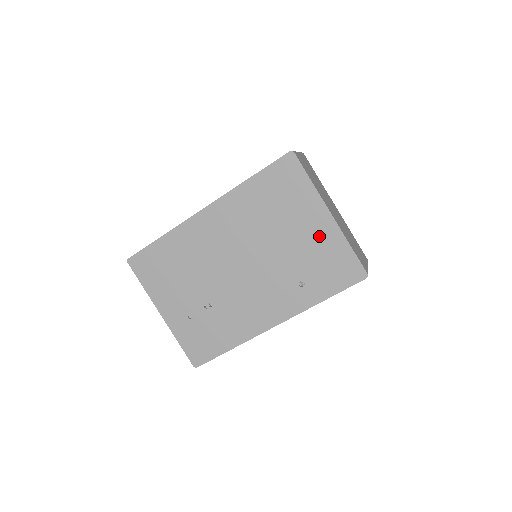
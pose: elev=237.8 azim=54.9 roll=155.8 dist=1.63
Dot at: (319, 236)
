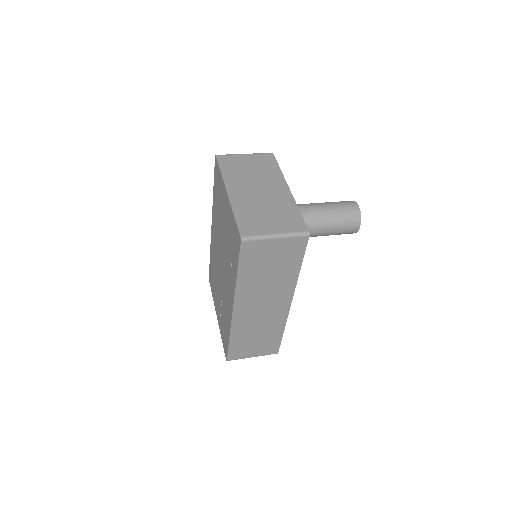
Dot at: (228, 215)
